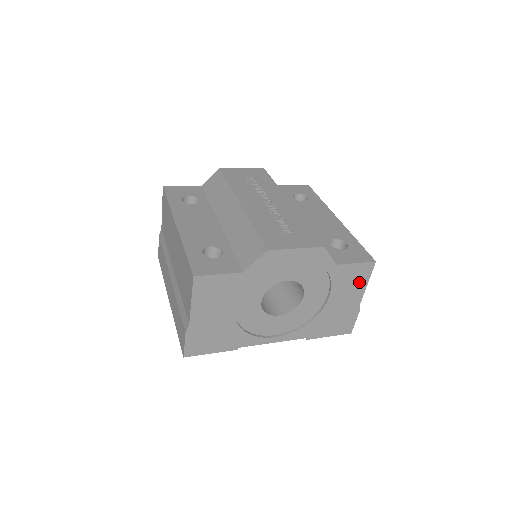
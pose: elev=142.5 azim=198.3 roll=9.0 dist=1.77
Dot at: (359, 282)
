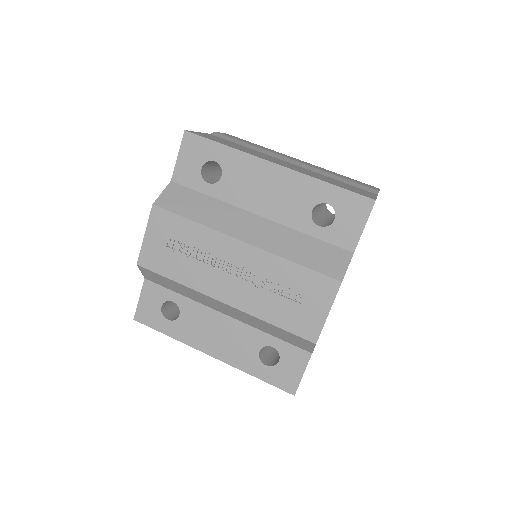
Dot at: occluded
